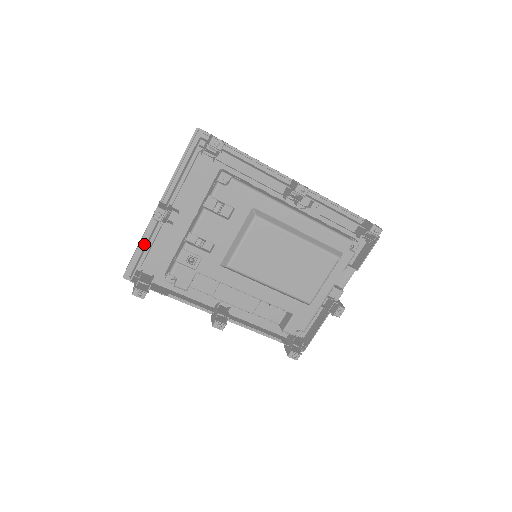
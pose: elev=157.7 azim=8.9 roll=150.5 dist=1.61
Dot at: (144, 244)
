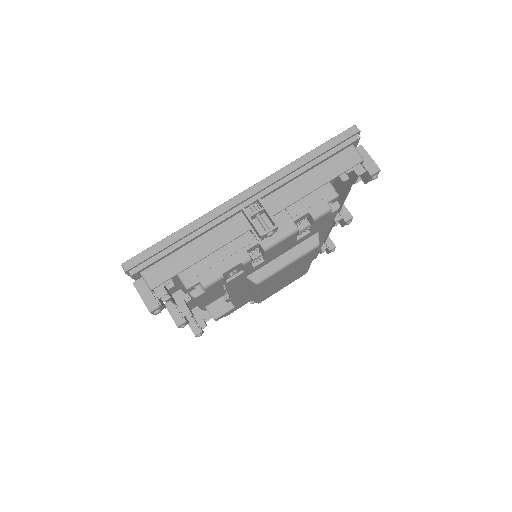
Dot at: (193, 239)
